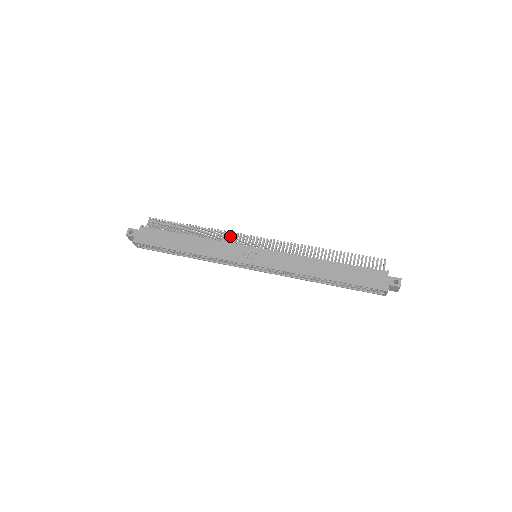
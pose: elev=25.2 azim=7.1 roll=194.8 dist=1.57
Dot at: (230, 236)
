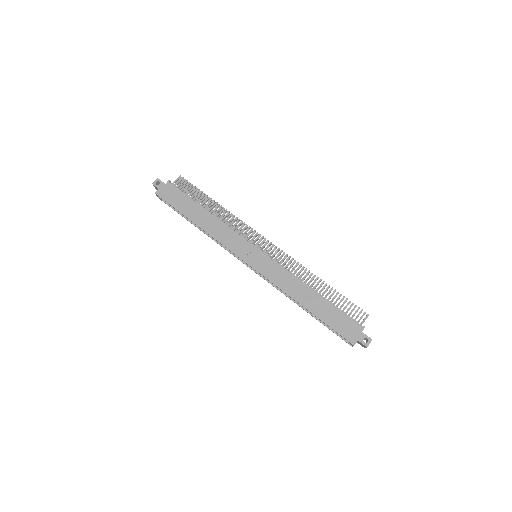
Dot at: (242, 226)
